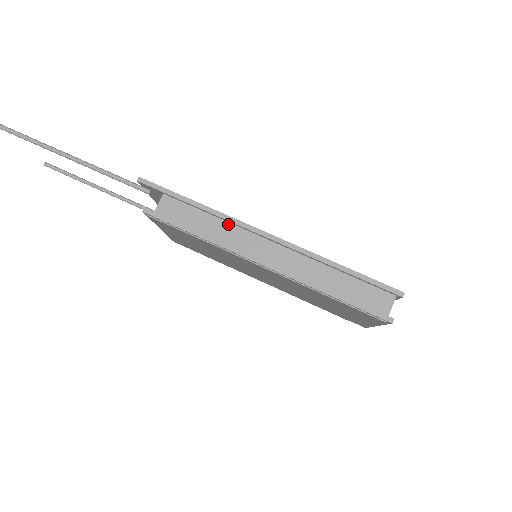
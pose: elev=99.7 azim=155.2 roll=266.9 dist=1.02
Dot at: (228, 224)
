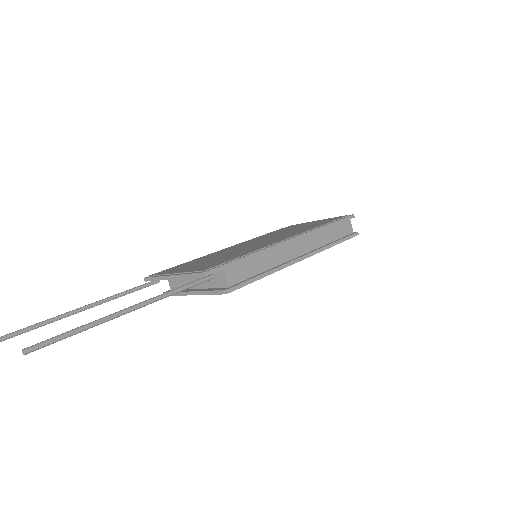
Dot at: (269, 252)
